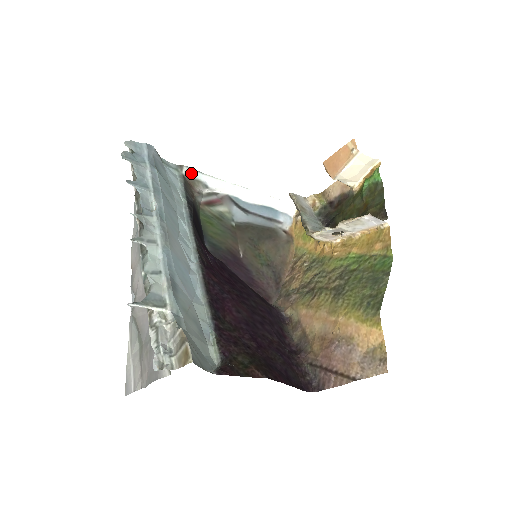
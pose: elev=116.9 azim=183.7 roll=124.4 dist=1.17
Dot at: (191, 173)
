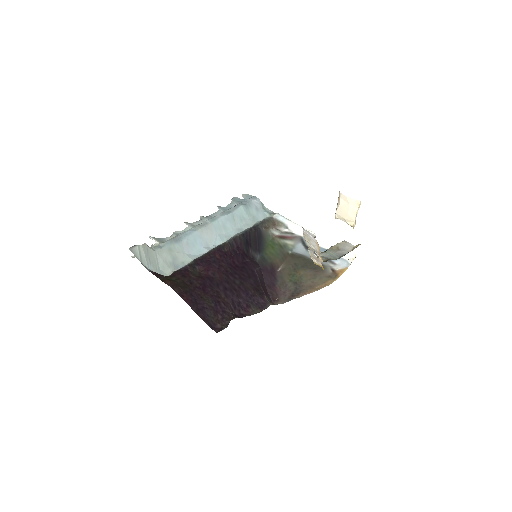
Dot at: (279, 218)
